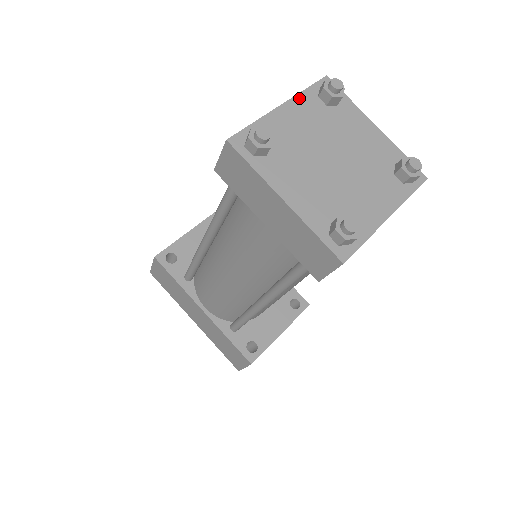
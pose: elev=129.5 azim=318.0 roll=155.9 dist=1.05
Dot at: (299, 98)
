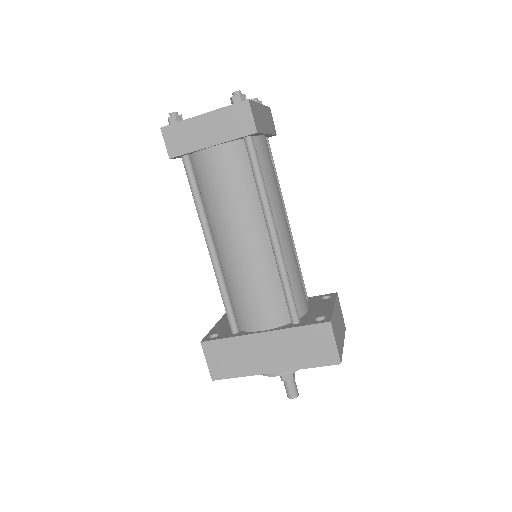
Dot at: occluded
